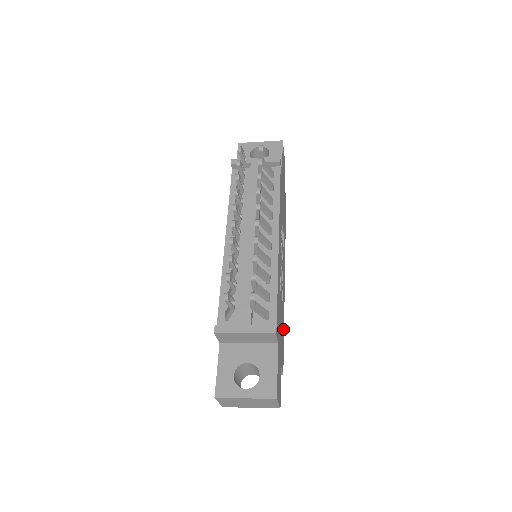
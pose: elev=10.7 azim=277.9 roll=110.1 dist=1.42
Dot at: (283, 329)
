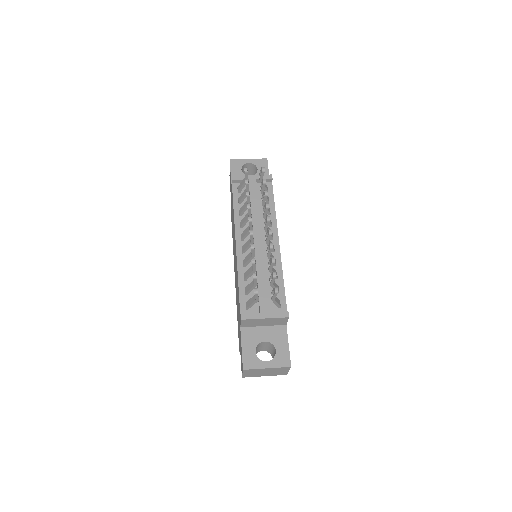
Dot at: occluded
